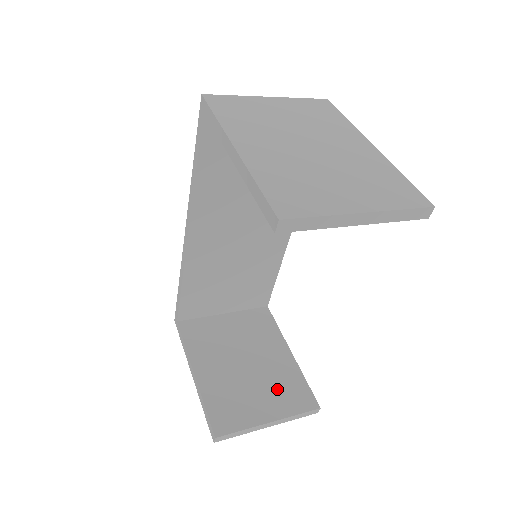
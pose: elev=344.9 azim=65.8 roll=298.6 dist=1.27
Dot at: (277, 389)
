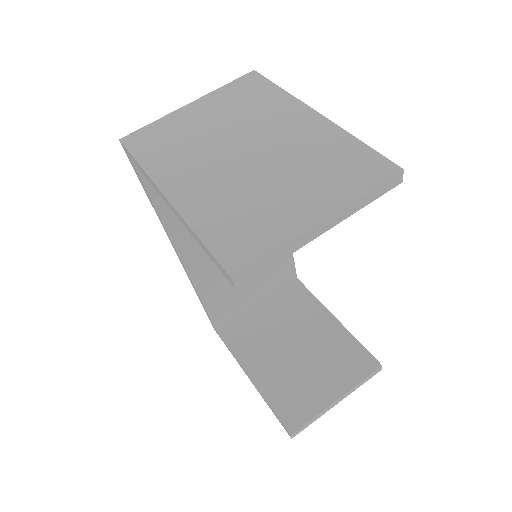
Dot at: (333, 363)
